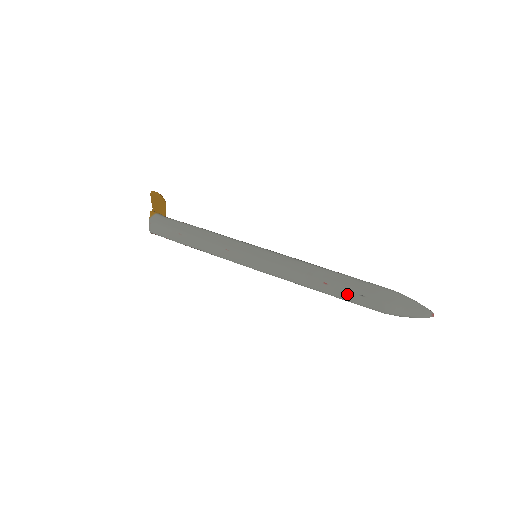
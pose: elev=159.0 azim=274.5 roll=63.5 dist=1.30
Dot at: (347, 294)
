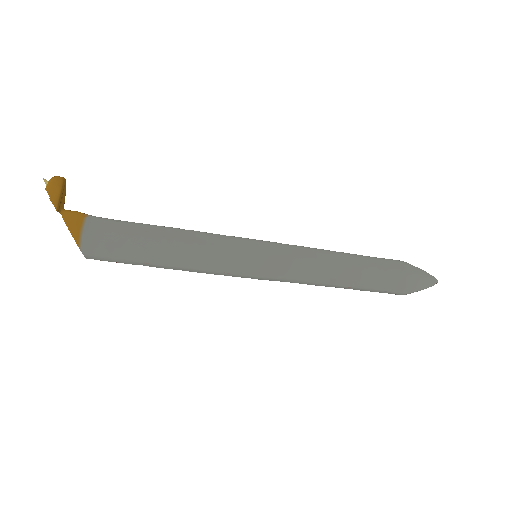
Dot at: occluded
